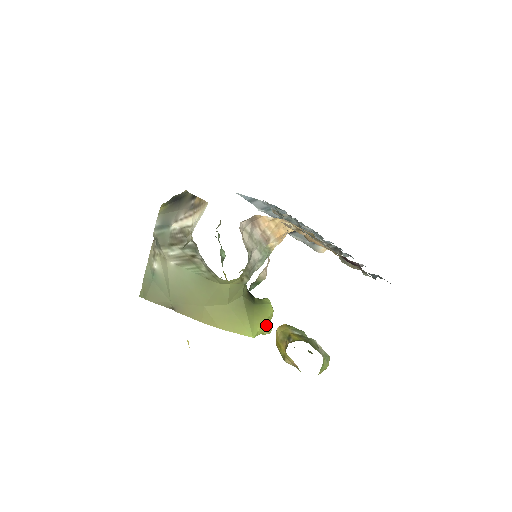
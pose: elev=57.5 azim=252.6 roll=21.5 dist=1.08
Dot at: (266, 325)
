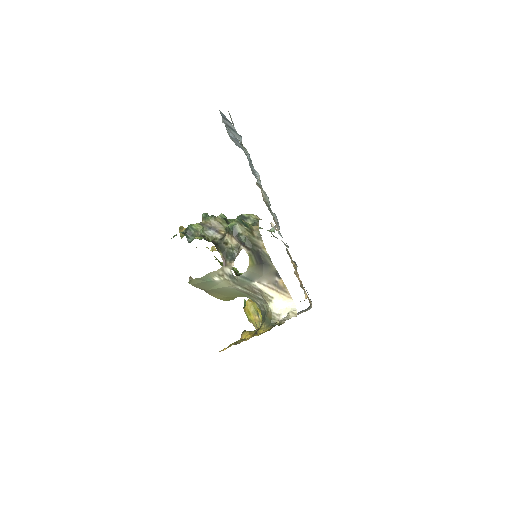
Dot at: occluded
